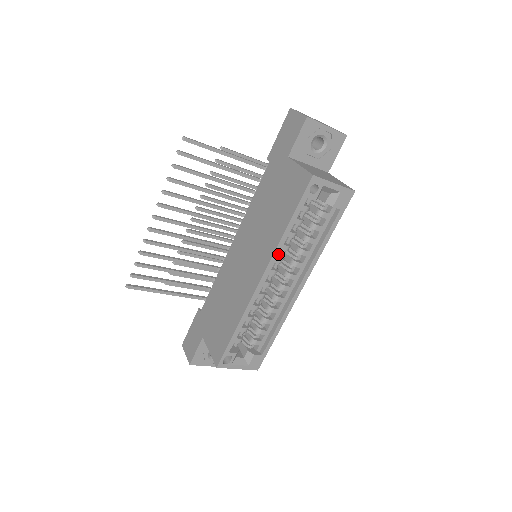
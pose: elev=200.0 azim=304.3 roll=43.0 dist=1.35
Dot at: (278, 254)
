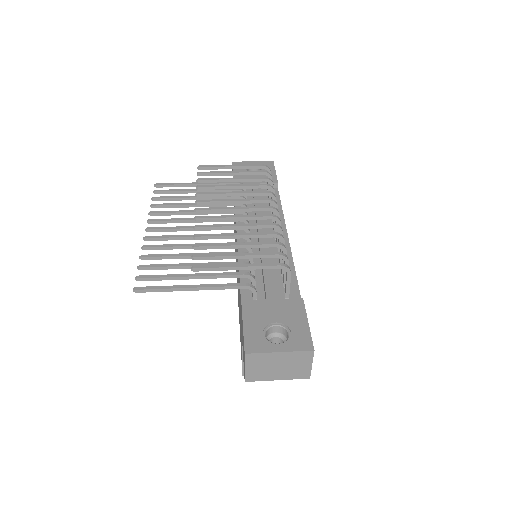
Dot at: occluded
